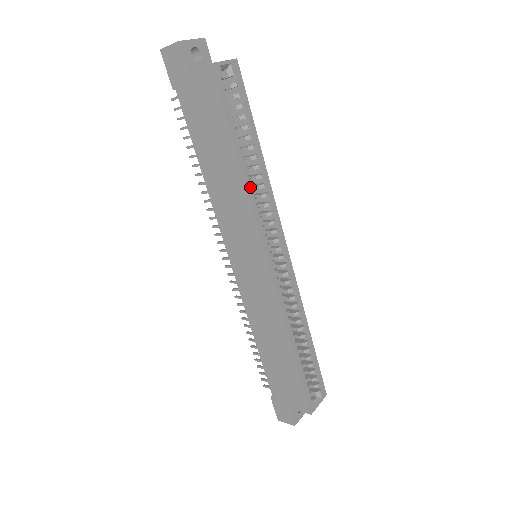
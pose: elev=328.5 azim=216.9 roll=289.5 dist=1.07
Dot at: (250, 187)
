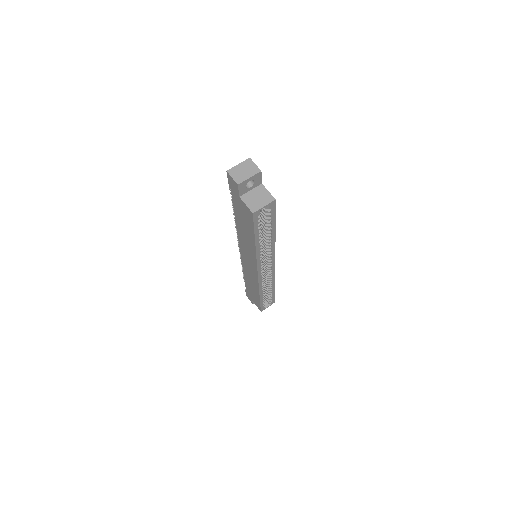
Dot at: (259, 251)
